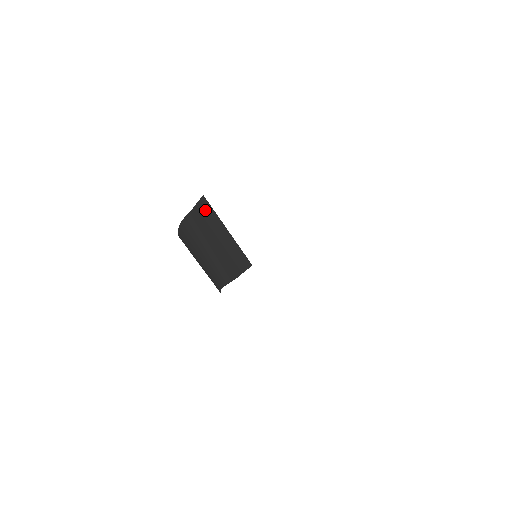
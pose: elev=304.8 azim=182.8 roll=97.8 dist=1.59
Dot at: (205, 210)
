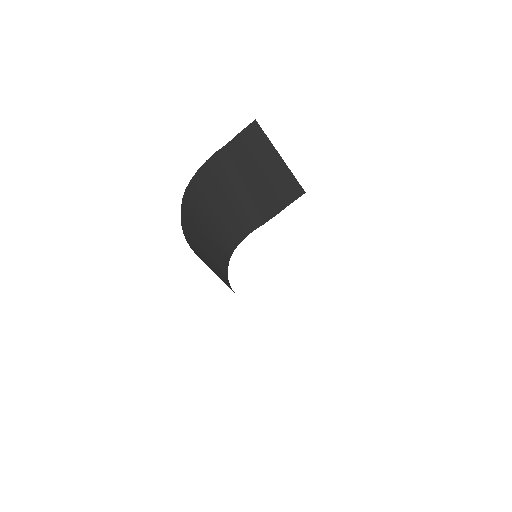
Dot at: (252, 137)
